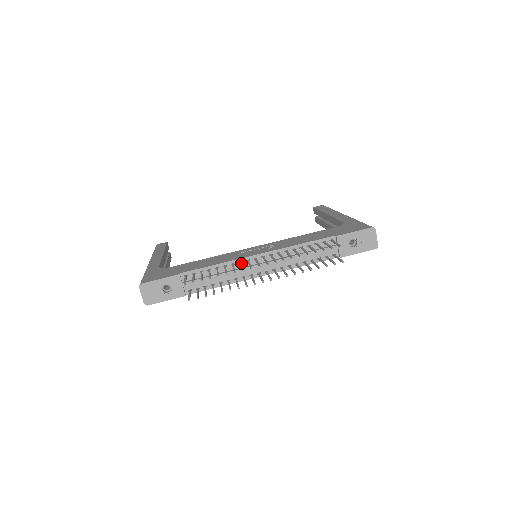
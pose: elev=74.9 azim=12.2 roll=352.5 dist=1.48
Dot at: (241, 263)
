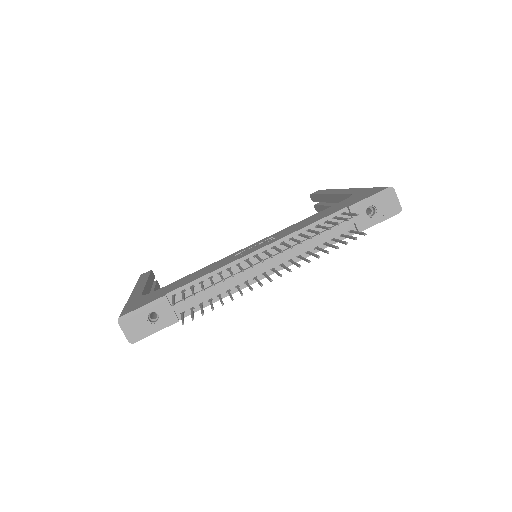
Dot at: occluded
